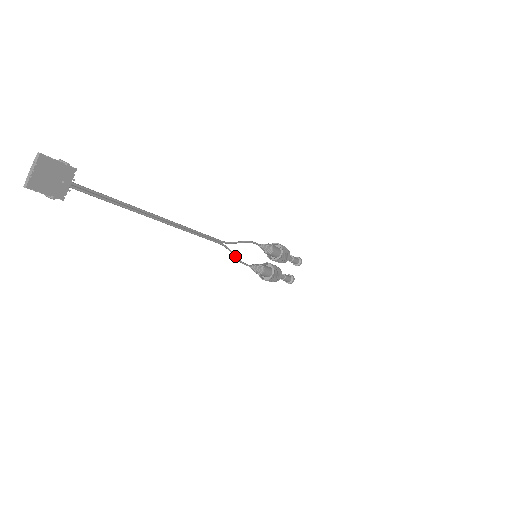
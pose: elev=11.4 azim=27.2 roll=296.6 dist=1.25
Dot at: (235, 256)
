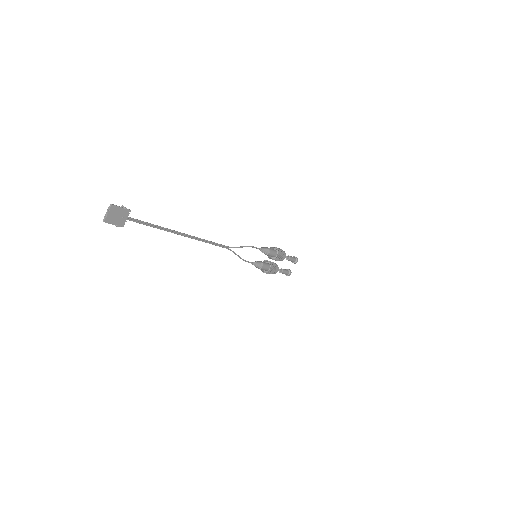
Dot at: (238, 256)
